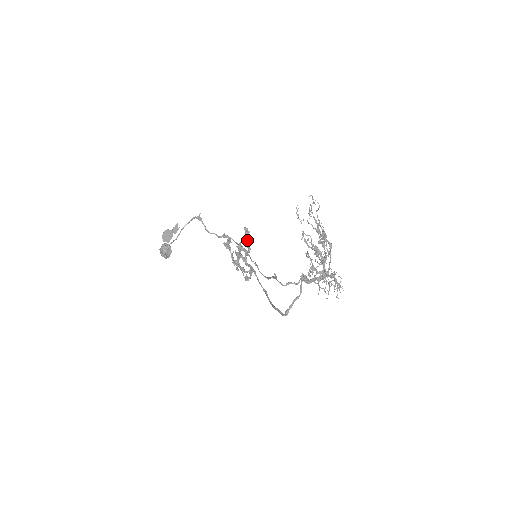
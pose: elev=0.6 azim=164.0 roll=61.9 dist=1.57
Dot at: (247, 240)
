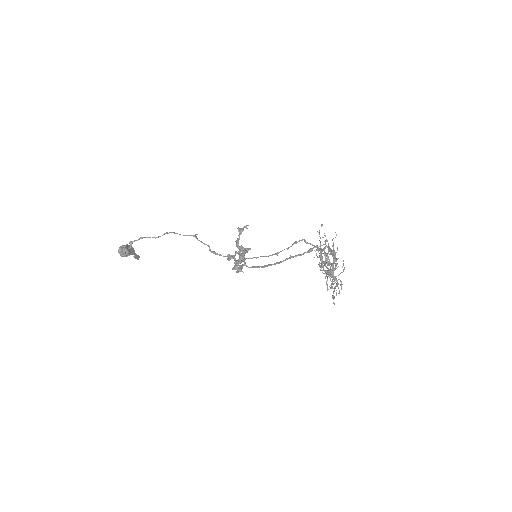
Dot at: (243, 255)
